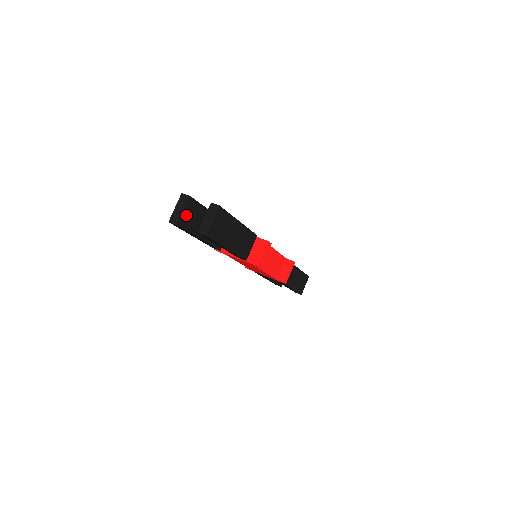
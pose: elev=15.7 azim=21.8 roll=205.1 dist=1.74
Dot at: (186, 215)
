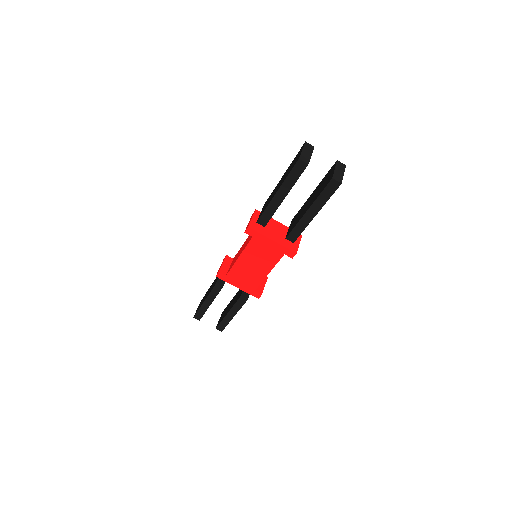
Dot at: occluded
